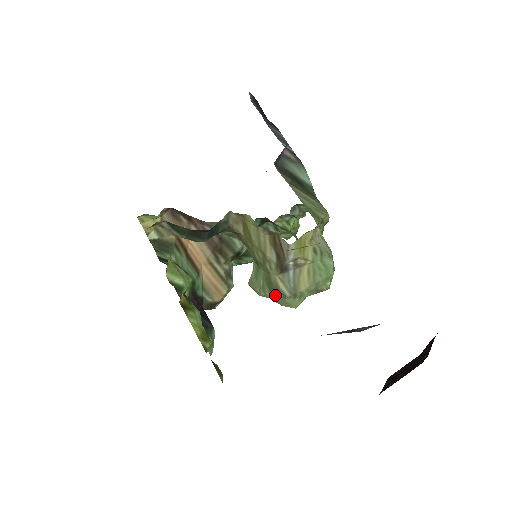
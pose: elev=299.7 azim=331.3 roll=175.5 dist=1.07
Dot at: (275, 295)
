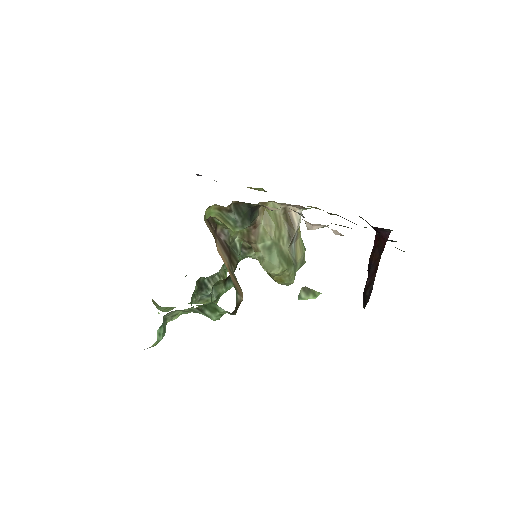
Dot at: (289, 265)
